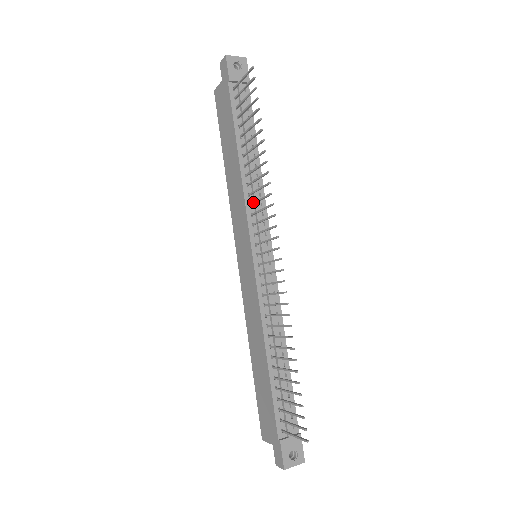
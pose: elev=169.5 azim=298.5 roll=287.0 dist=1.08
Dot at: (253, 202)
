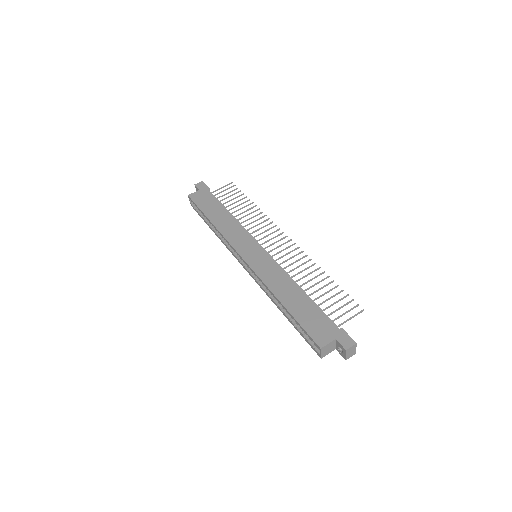
Dot at: (250, 228)
